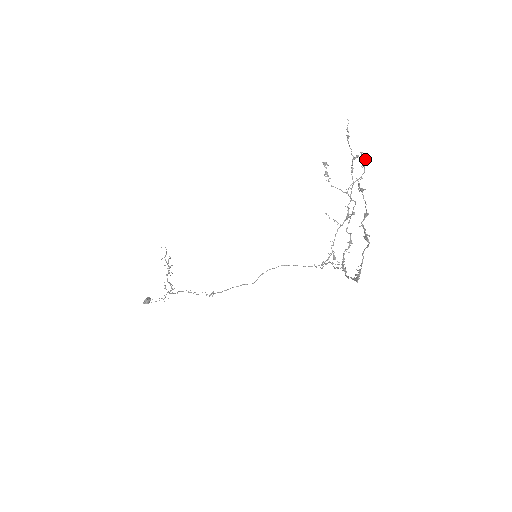
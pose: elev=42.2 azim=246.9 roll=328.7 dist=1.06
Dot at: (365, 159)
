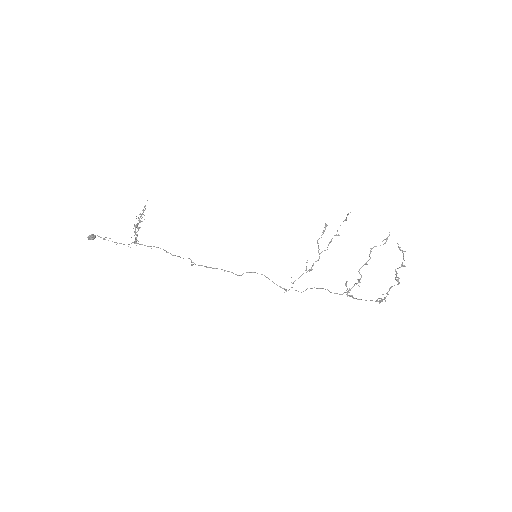
Dot at: occluded
